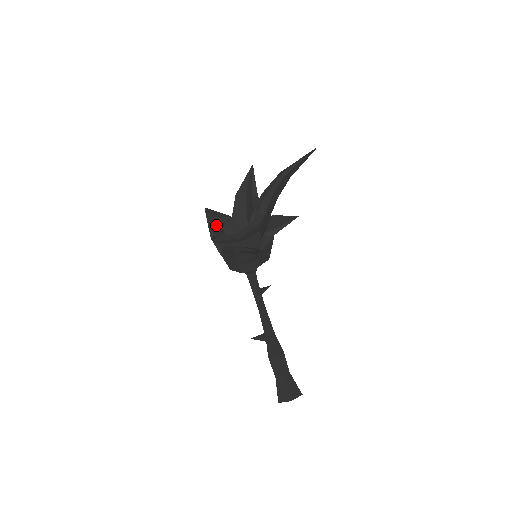
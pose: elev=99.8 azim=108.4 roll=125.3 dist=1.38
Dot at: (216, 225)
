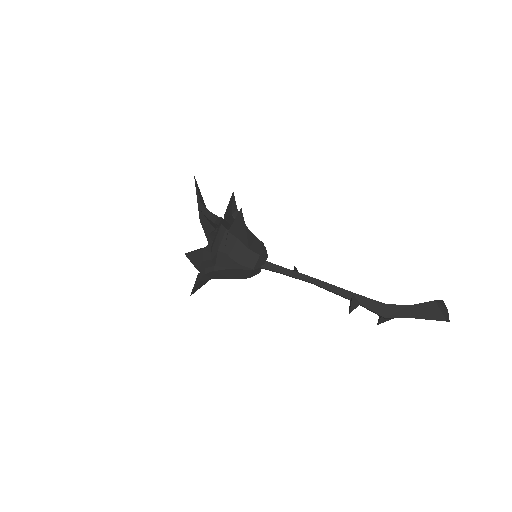
Dot at: occluded
